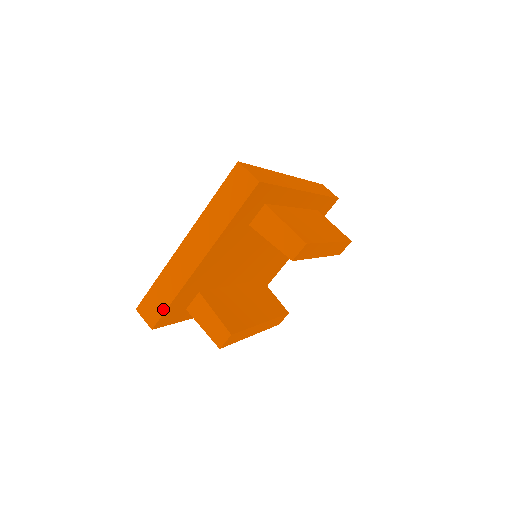
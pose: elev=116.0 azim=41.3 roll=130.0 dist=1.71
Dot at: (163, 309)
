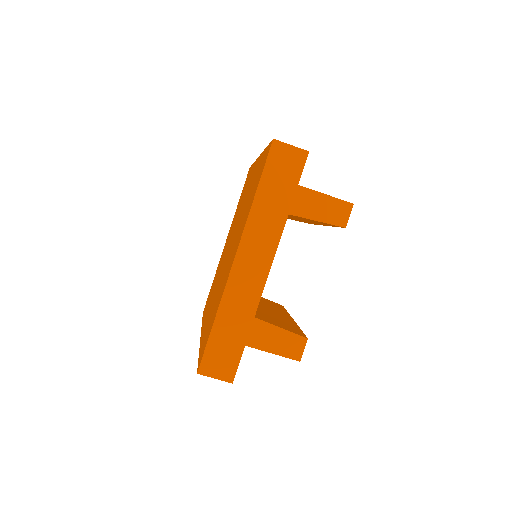
Dot at: (239, 350)
